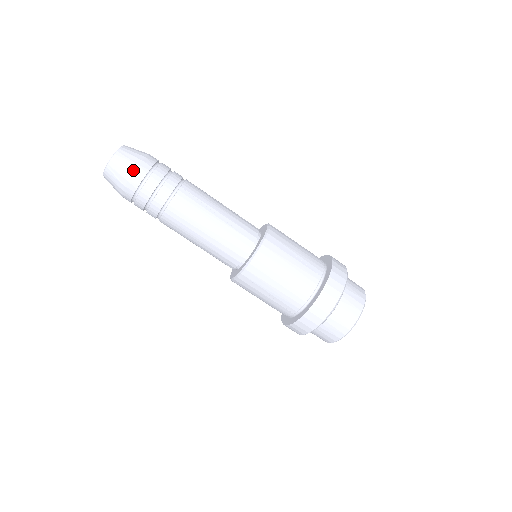
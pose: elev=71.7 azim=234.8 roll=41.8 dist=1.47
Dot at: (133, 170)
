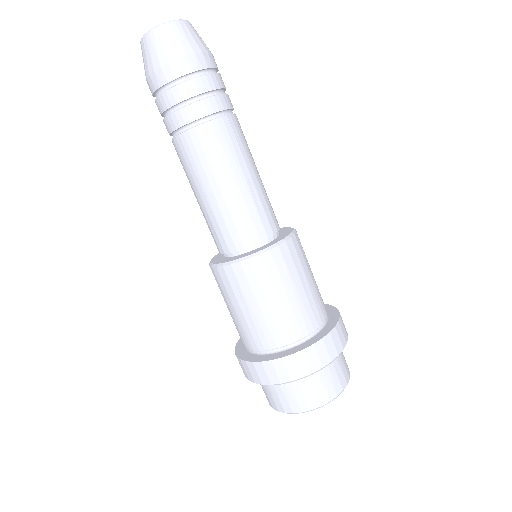
Dot at: (184, 54)
